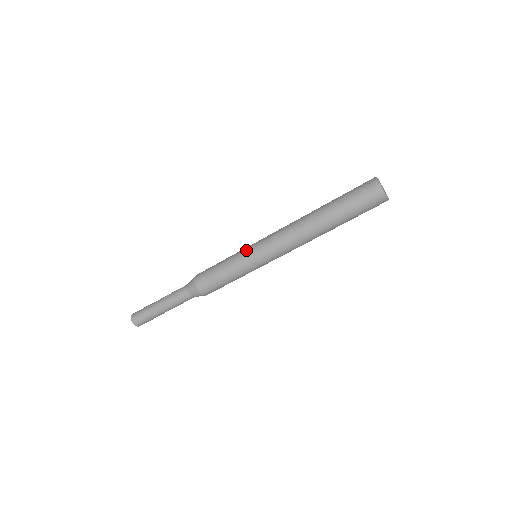
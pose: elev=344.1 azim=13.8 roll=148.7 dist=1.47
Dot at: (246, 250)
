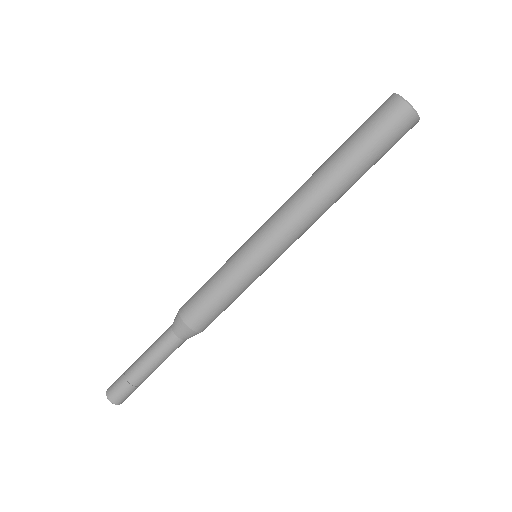
Dot at: (240, 247)
